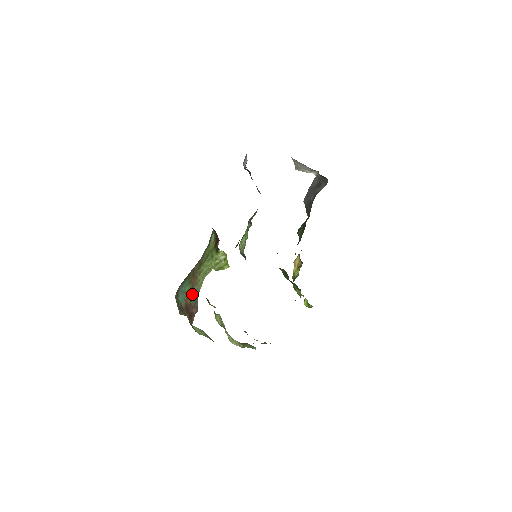
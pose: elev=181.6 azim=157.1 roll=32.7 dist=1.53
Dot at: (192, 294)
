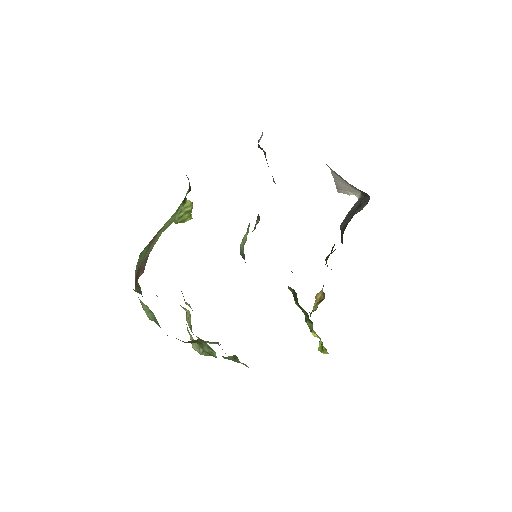
Dot at: (145, 255)
